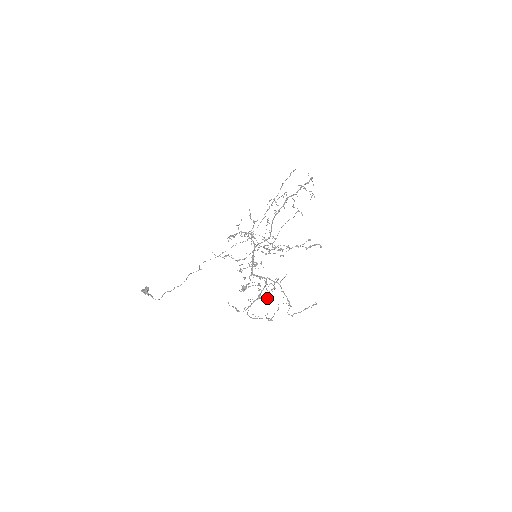
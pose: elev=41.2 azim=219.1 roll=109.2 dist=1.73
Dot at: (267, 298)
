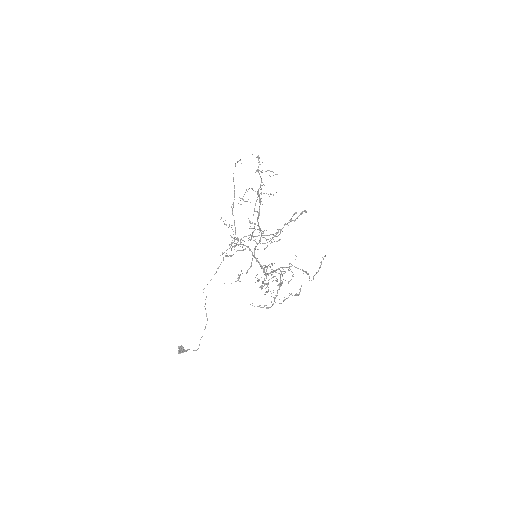
Dot at: occluded
